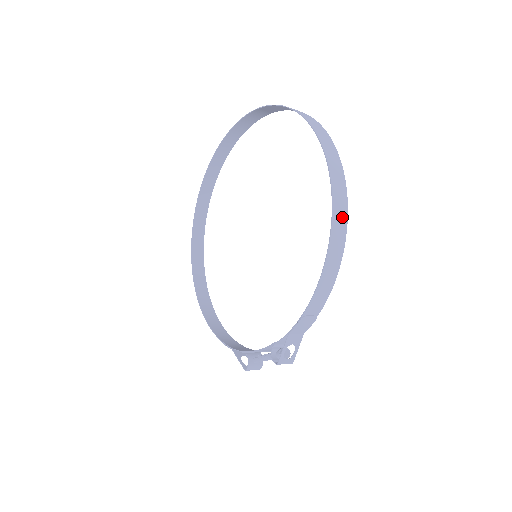
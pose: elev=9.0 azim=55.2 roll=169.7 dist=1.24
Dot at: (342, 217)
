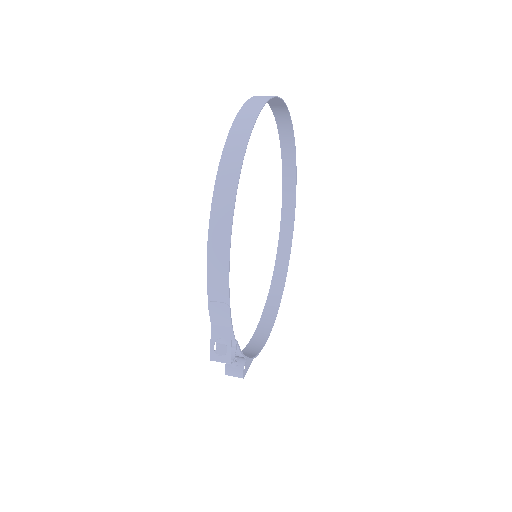
Dot at: (229, 186)
